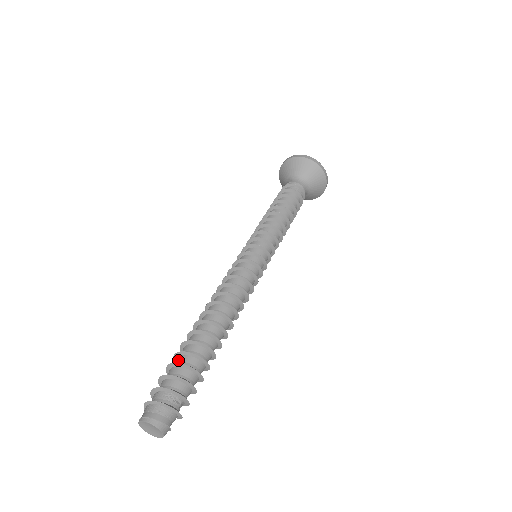
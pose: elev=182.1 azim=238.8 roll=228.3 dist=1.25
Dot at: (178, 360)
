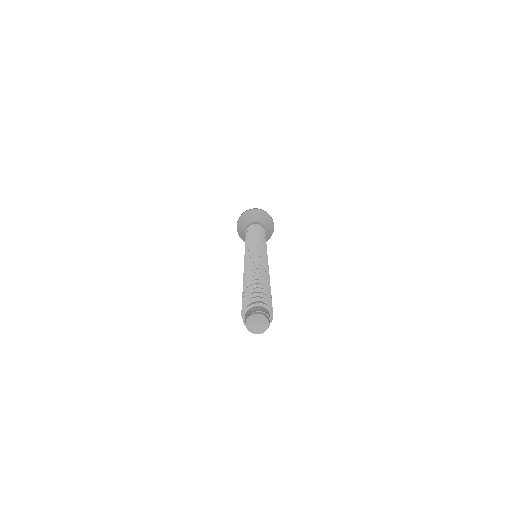
Dot at: (253, 290)
